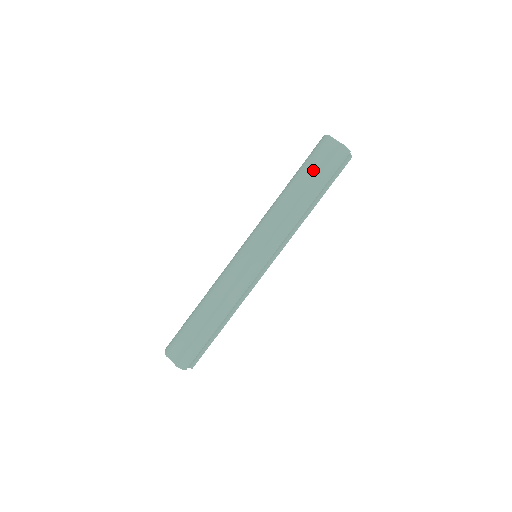
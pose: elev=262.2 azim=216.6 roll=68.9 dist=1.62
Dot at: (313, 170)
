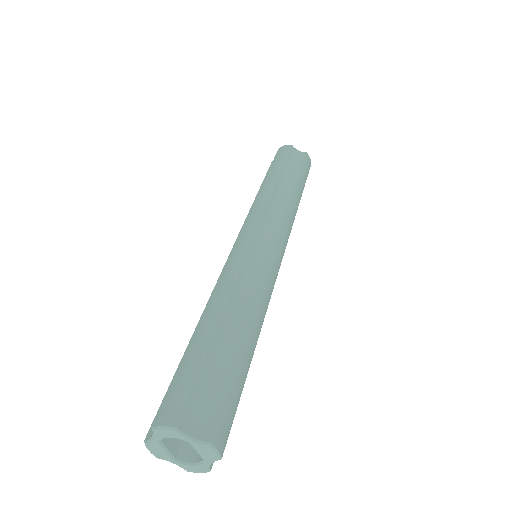
Dot at: (290, 168)
